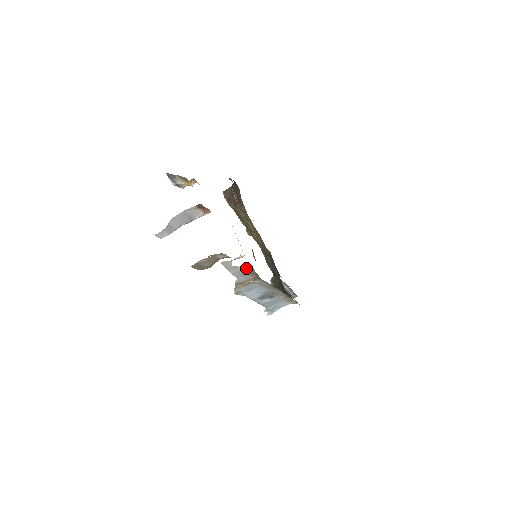
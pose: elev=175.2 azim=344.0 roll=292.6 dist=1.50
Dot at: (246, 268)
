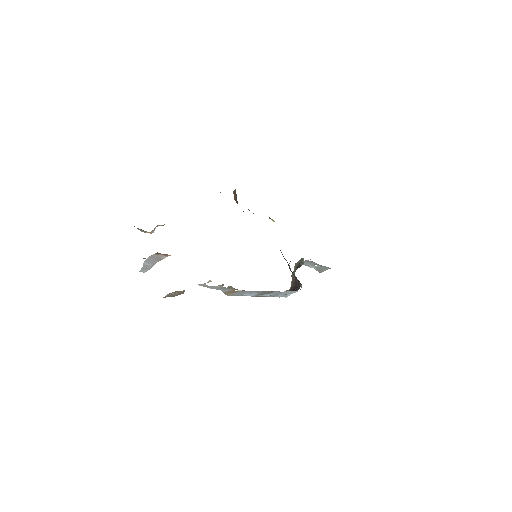
Dot at: (222, 286)
